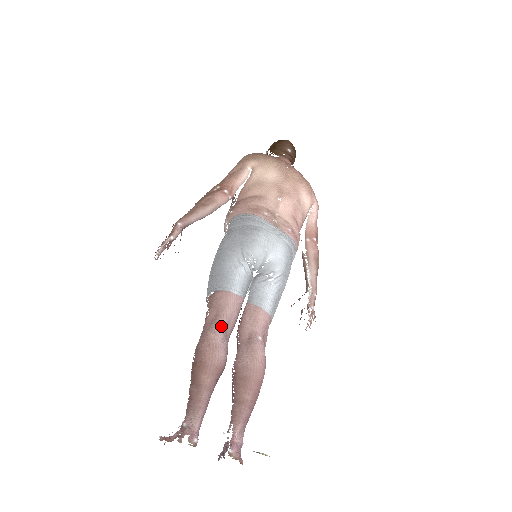
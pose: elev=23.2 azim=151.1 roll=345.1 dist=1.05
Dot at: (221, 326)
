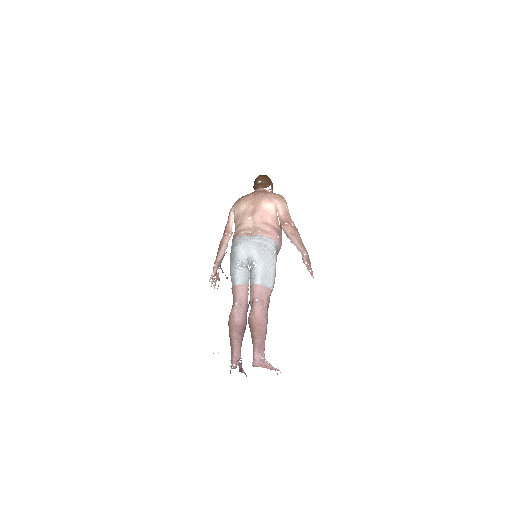
Dot at: (236, 305)
